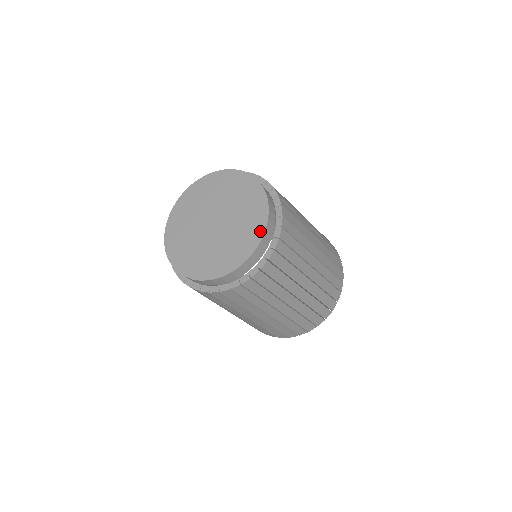
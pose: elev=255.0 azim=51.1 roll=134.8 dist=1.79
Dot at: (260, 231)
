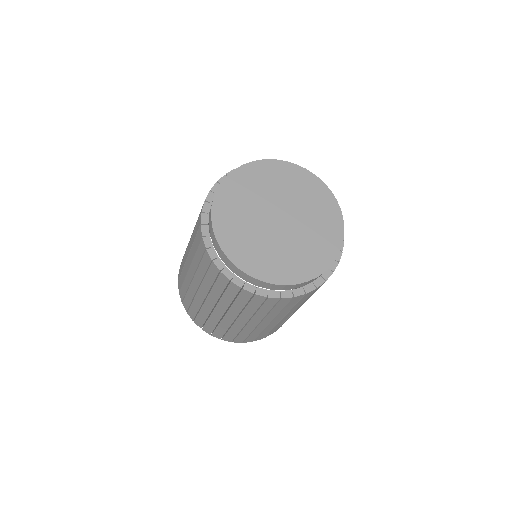
Dot at: (328, 195)
